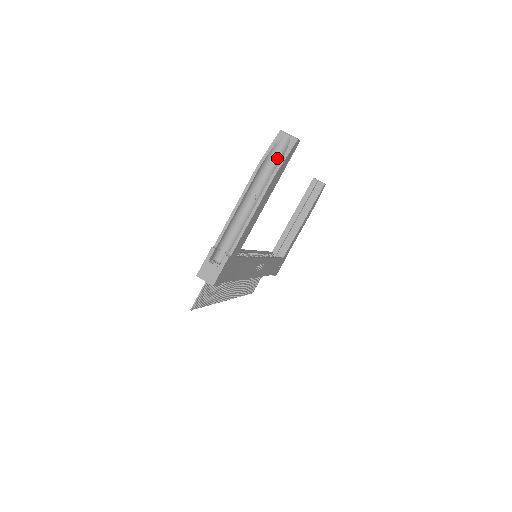
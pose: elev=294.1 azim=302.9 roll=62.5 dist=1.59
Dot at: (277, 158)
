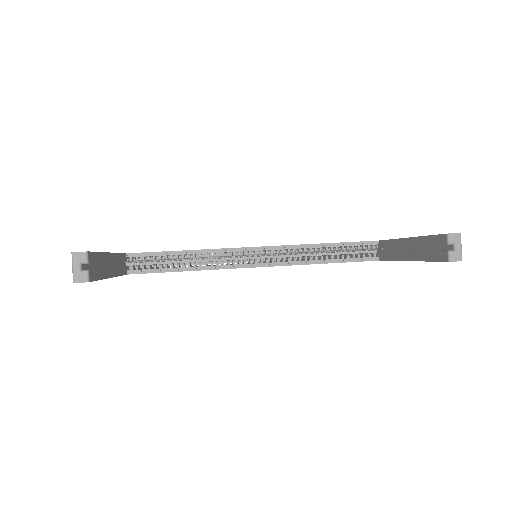
Dot at: occluded
